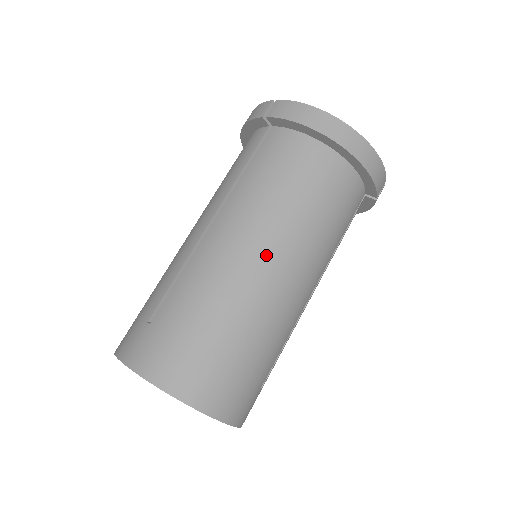
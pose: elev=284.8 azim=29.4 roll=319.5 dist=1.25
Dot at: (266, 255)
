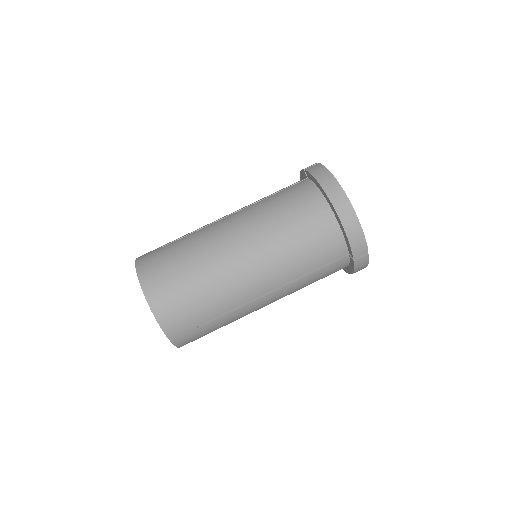
Dot at: (243, 242)
